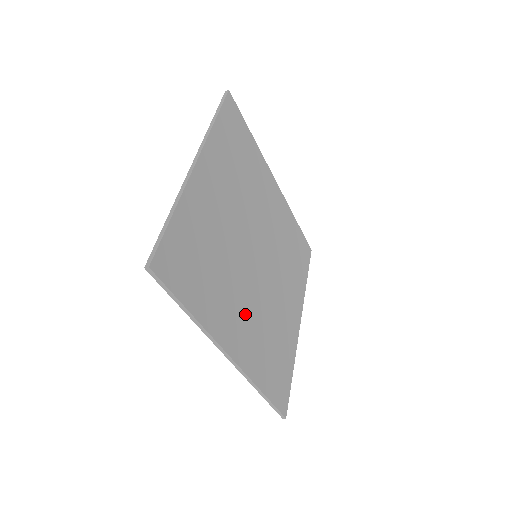
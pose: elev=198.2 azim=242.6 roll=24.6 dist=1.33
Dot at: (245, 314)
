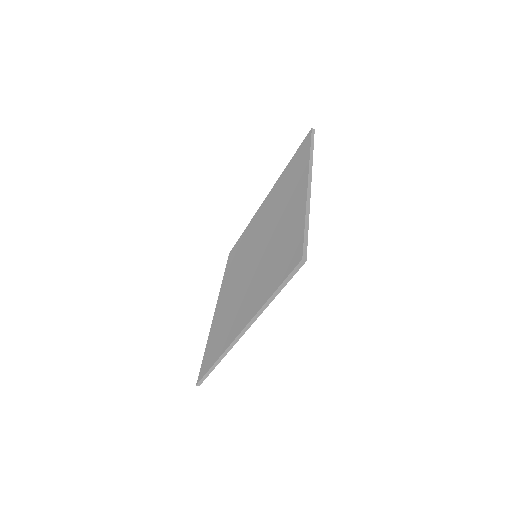
Dot at: occluded
